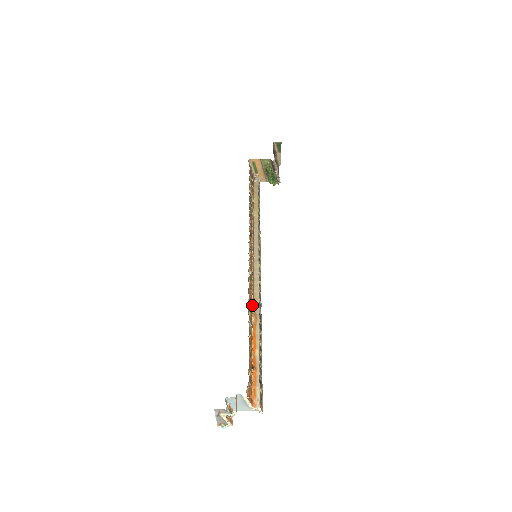
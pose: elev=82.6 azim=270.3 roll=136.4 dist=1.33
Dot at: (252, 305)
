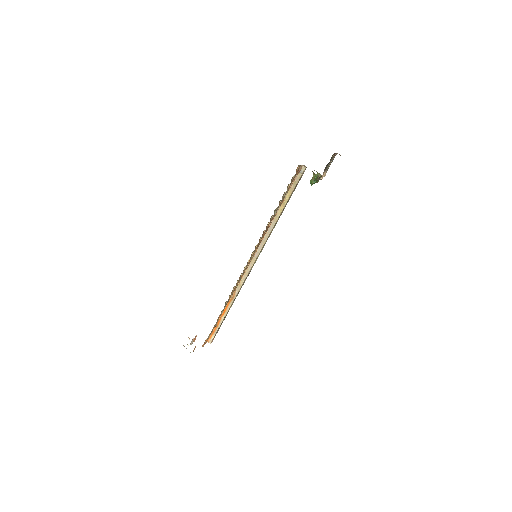
Dot at: (235, 289)
